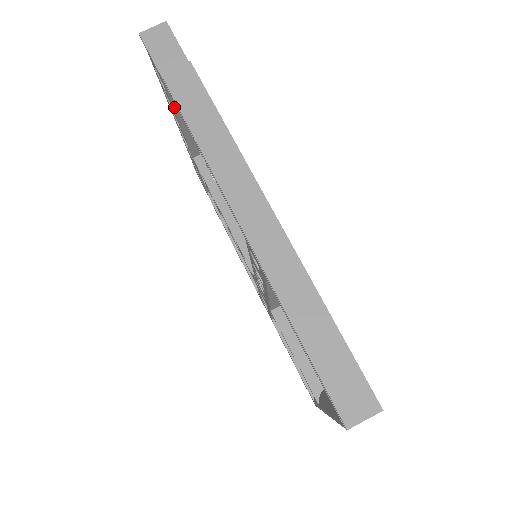
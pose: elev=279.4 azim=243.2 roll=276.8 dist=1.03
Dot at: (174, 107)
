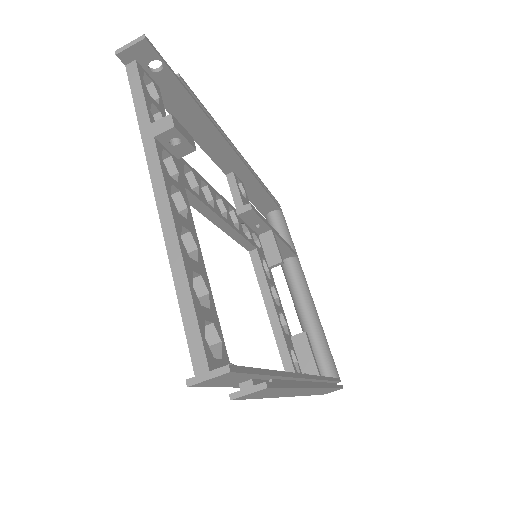
Dot at: occluded
